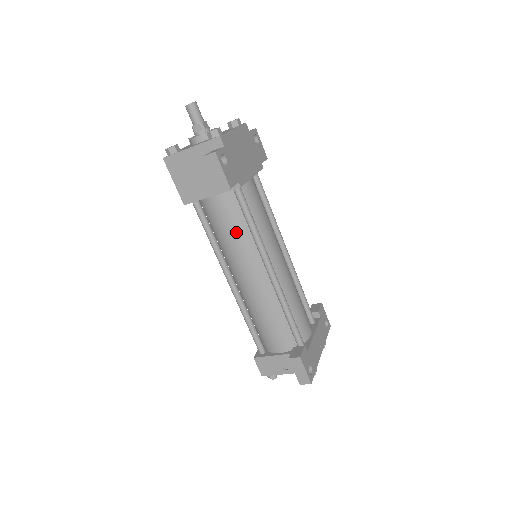
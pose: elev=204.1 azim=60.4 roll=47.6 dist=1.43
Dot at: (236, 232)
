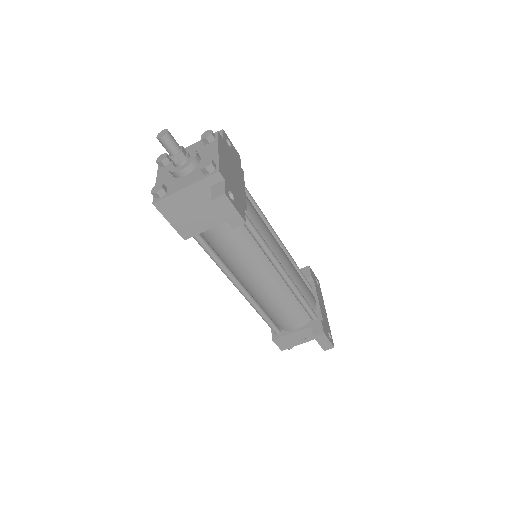
Dot at: (244, 249)
